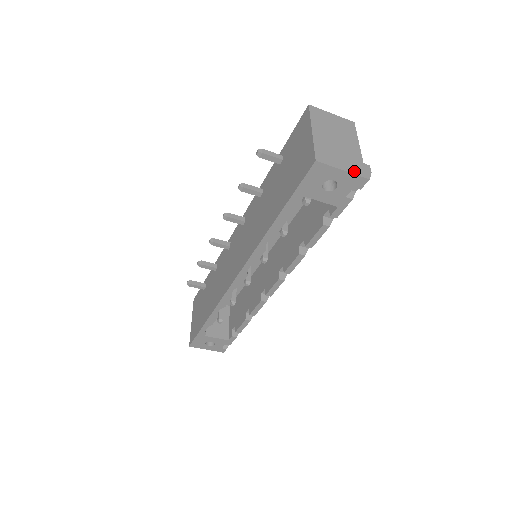
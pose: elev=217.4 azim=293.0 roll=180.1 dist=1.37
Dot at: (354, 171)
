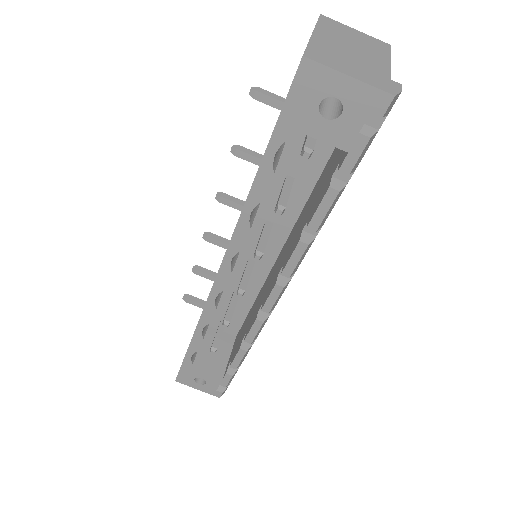
Dot at: (369, 81)
